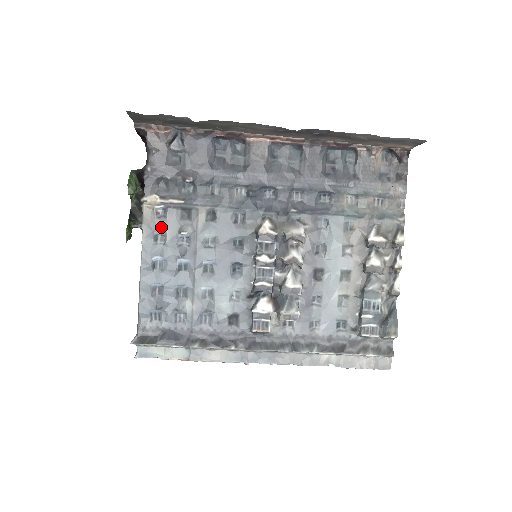
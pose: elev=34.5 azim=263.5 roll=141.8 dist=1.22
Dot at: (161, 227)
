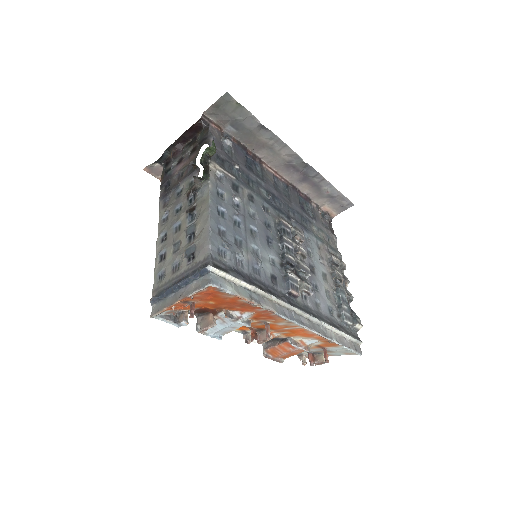
Dot at: (221, 187)
